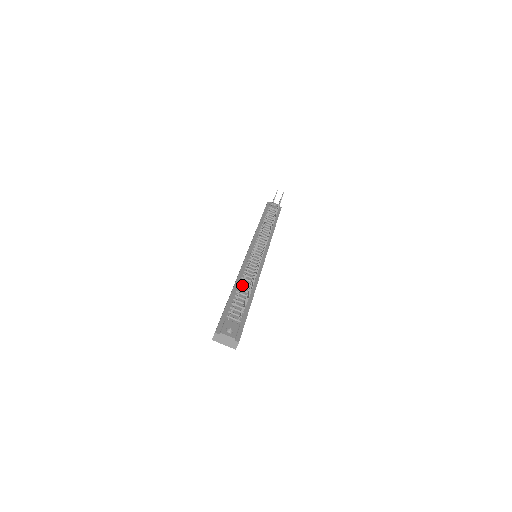
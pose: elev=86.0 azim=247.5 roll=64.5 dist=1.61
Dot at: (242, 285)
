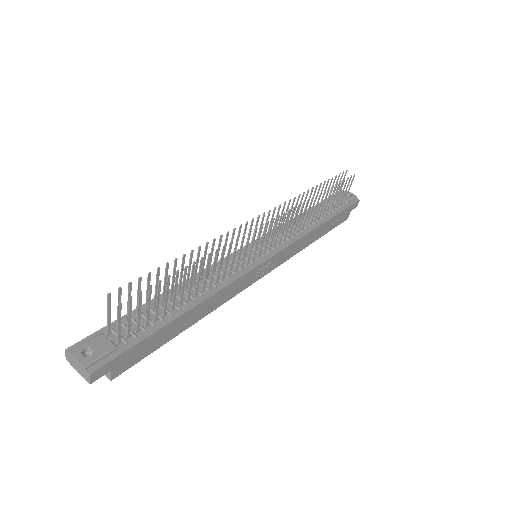
Dot at: (128, 286)
